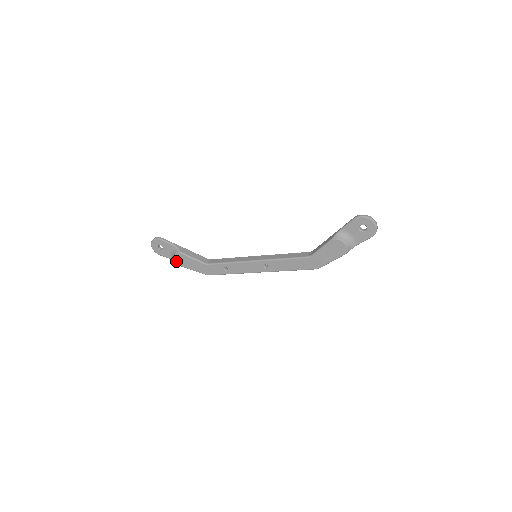
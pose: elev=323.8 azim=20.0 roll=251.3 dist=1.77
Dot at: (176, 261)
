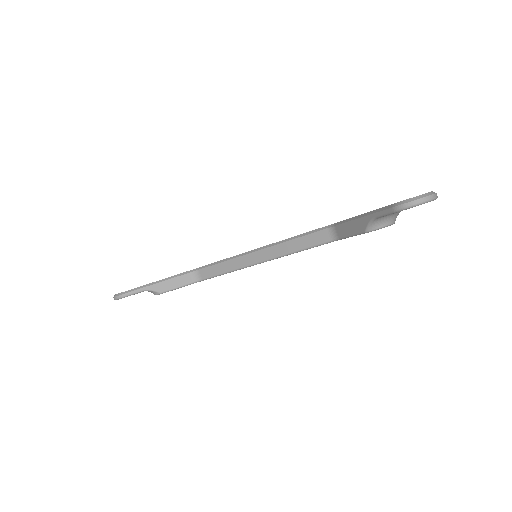
Dot at: occluded
